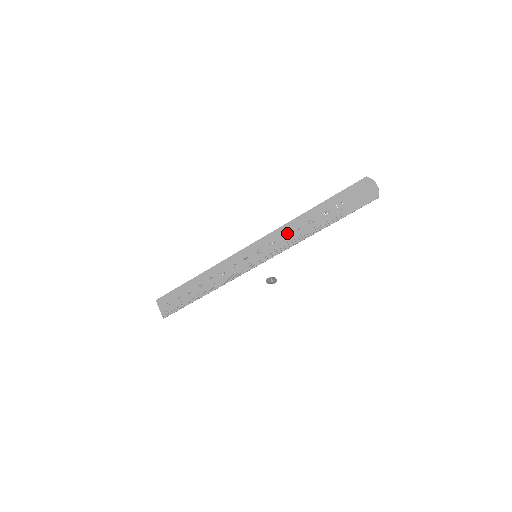
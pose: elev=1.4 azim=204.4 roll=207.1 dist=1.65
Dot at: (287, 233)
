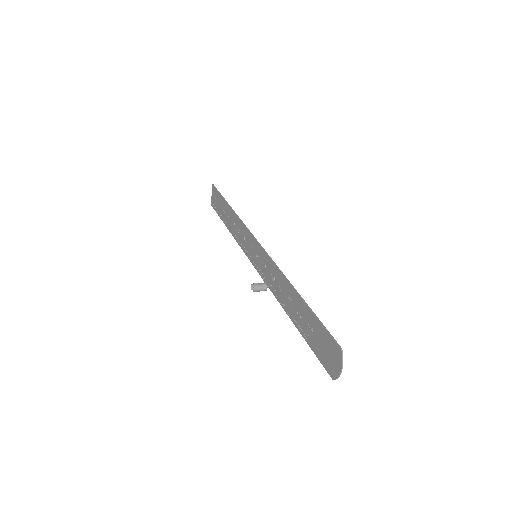
Dot at: (275, 277)
